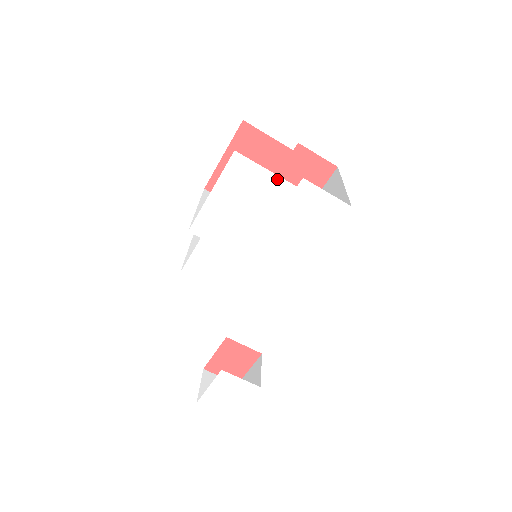
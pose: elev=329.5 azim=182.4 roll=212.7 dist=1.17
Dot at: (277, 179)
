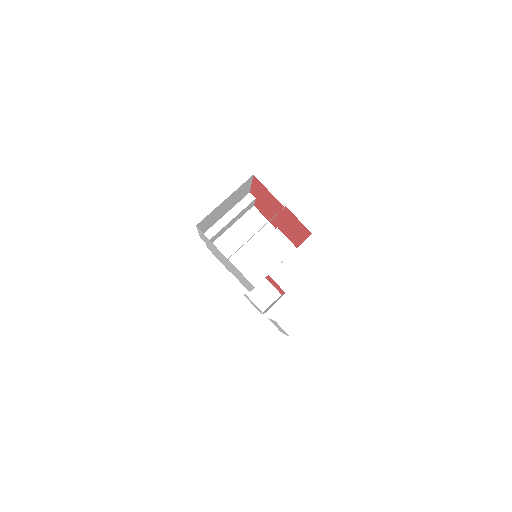
Dot at: (218, 250)
